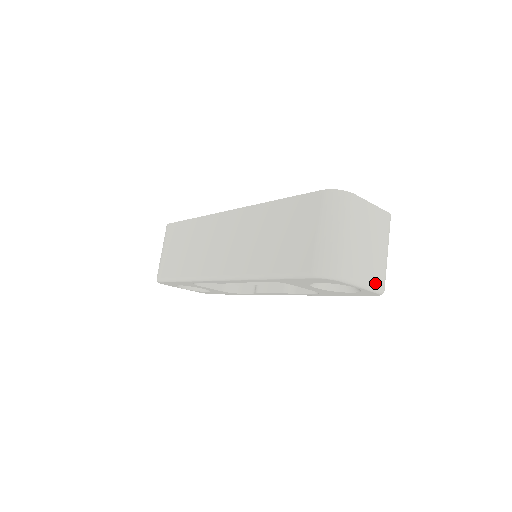
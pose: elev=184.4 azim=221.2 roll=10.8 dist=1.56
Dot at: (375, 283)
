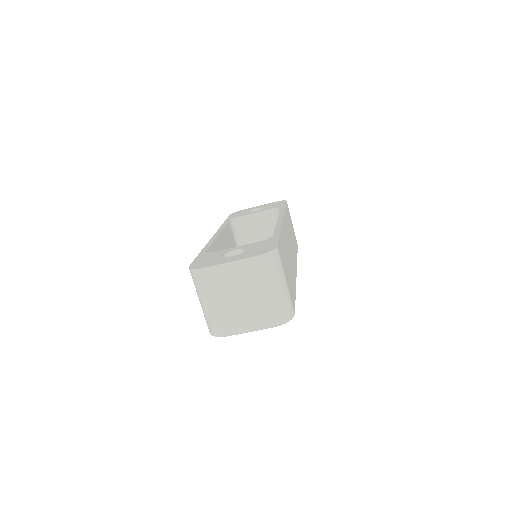
Dot at: (264, 324)
